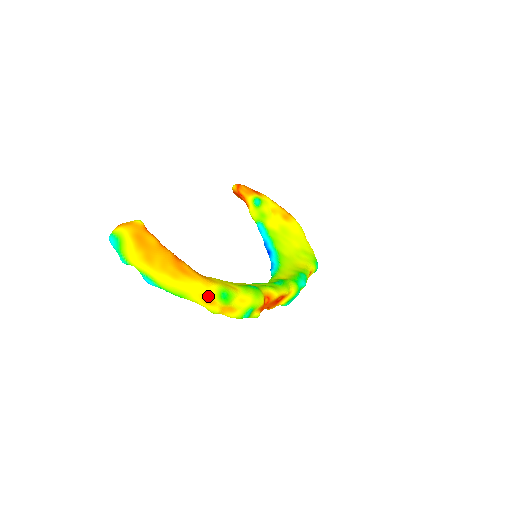
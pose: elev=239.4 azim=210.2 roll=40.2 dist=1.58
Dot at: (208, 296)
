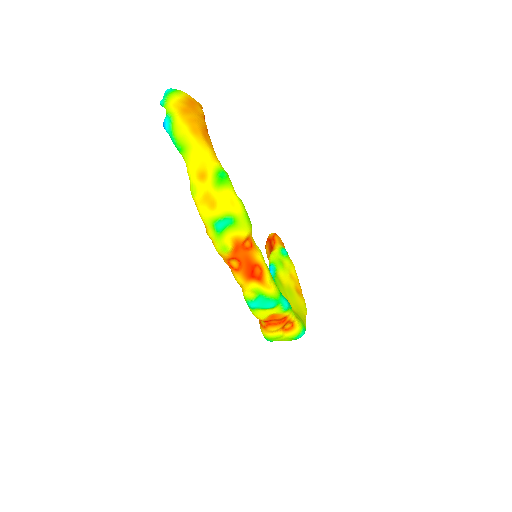
Dot at: (207, 166)
